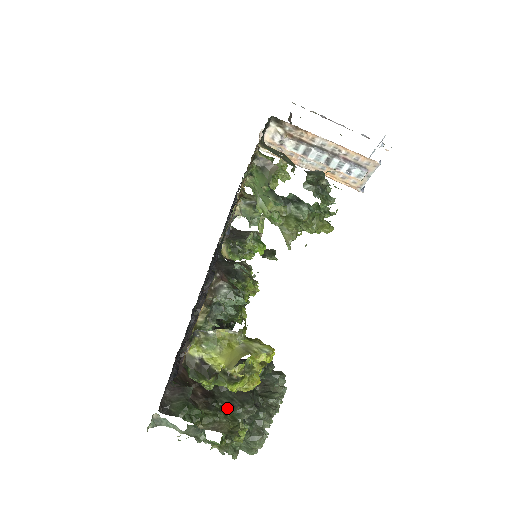
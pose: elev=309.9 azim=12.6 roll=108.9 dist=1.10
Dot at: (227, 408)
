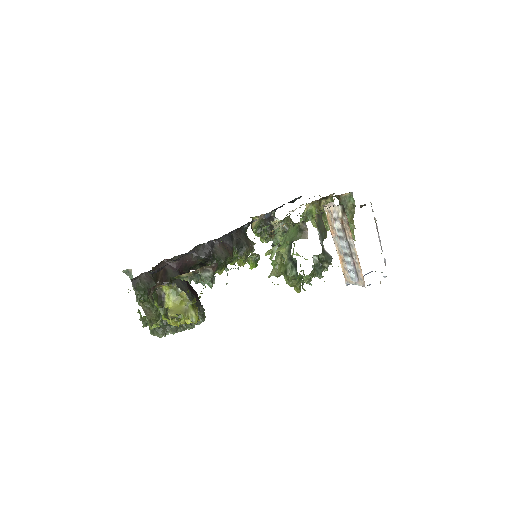
Dot at: occluded
